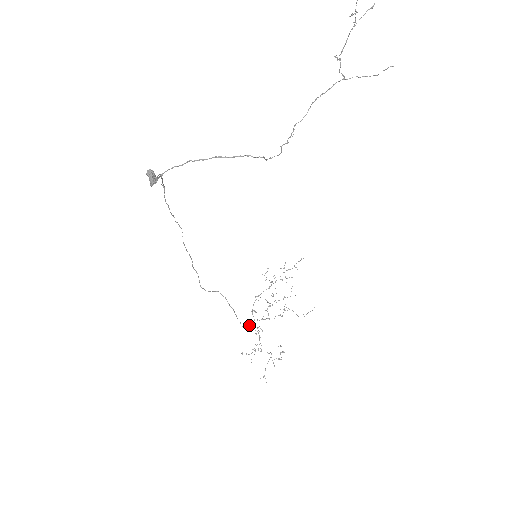
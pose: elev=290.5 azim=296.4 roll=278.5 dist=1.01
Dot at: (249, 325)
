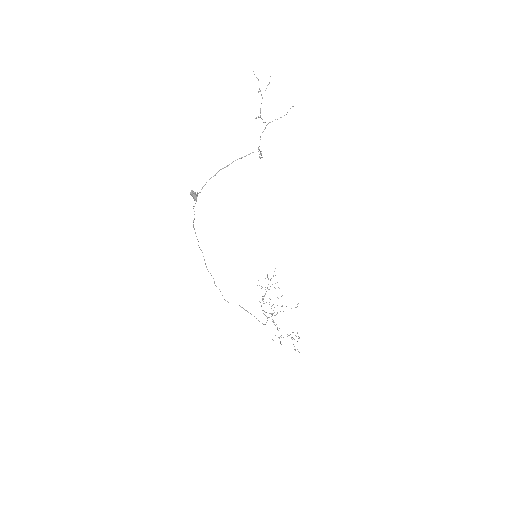
Dot at: (266, 322)
